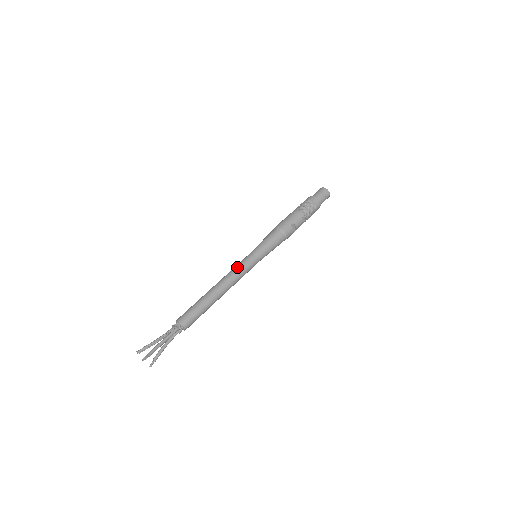
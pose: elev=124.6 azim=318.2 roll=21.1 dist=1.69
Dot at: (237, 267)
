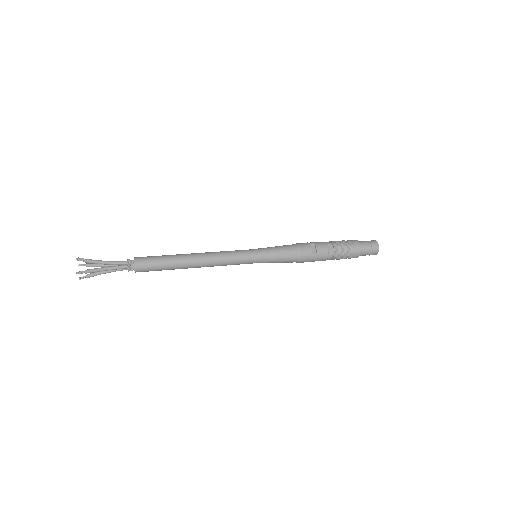
Dot at: (227, 251)
